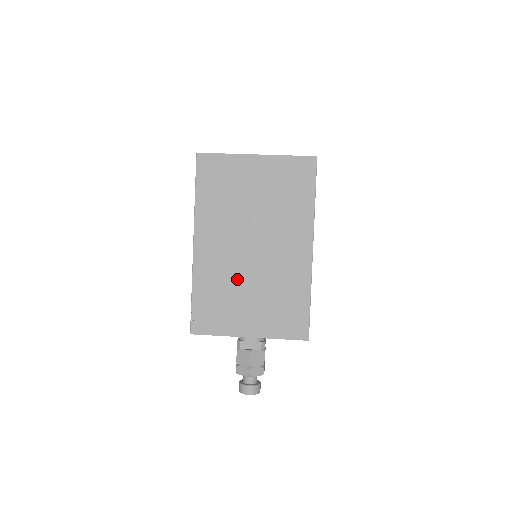
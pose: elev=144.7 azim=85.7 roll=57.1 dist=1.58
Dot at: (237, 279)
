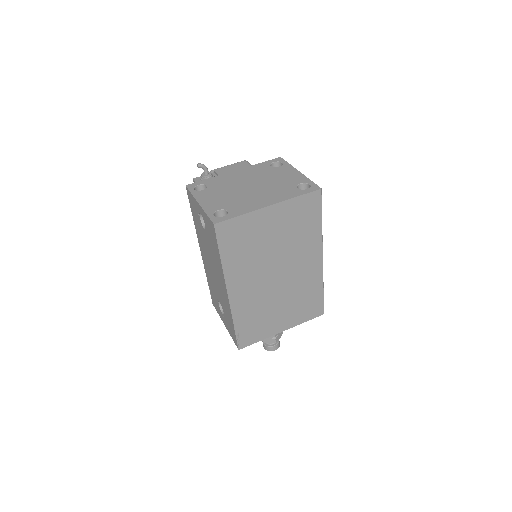
Dot at: (268, 302)
